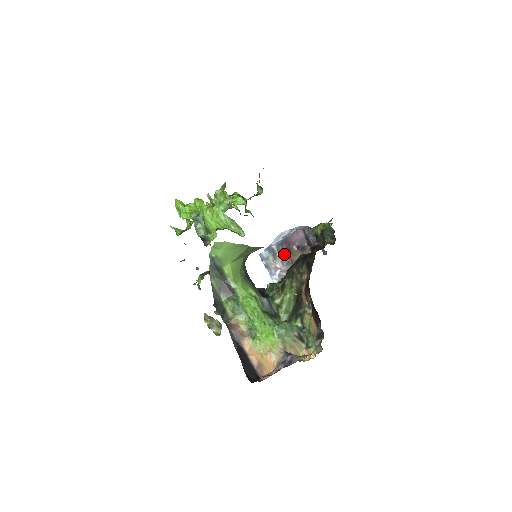
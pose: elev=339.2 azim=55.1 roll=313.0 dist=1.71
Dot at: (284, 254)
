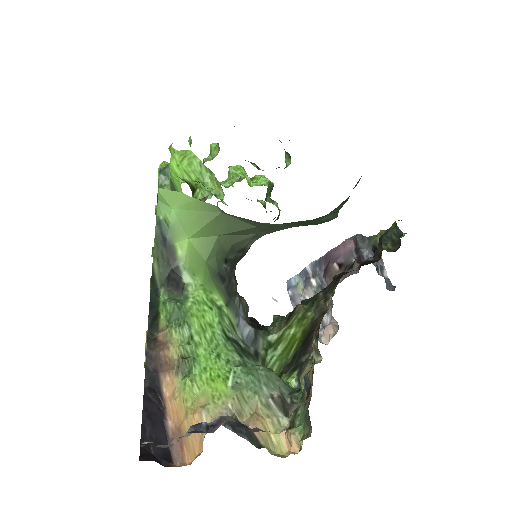
Dot at: (320, 279)
